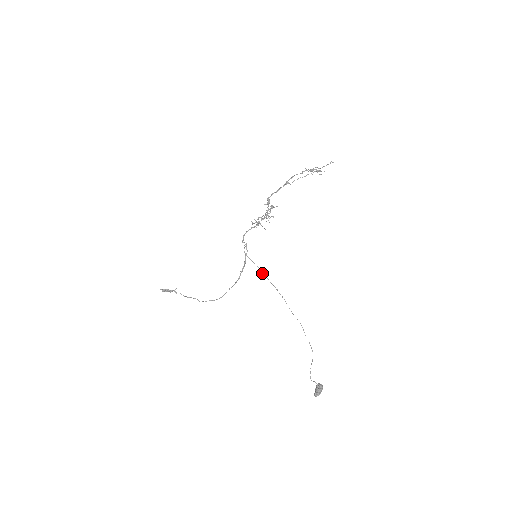
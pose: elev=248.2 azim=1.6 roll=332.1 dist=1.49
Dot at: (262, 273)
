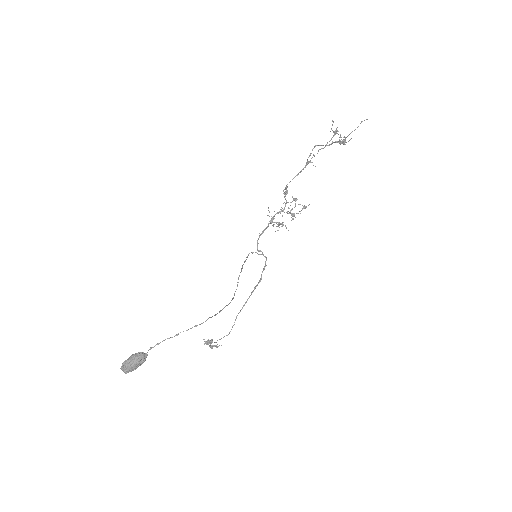
Dot at: (242, 265)
